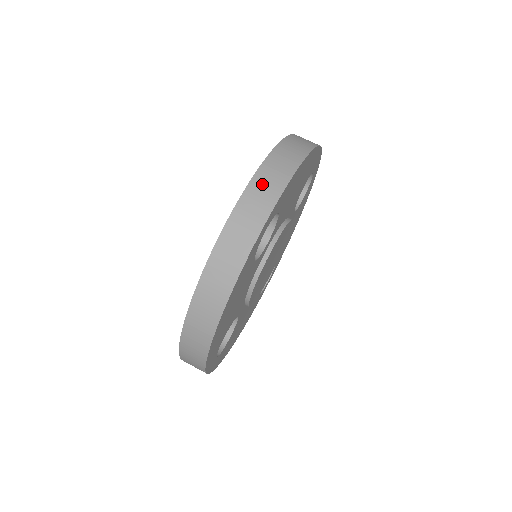
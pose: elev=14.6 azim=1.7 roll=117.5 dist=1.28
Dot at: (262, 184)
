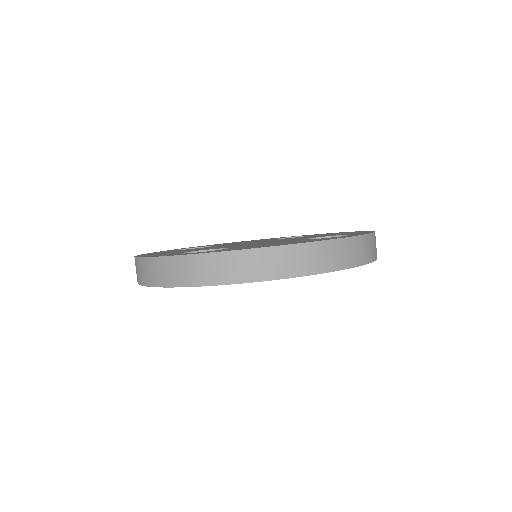
Dot at: (202, 265)
